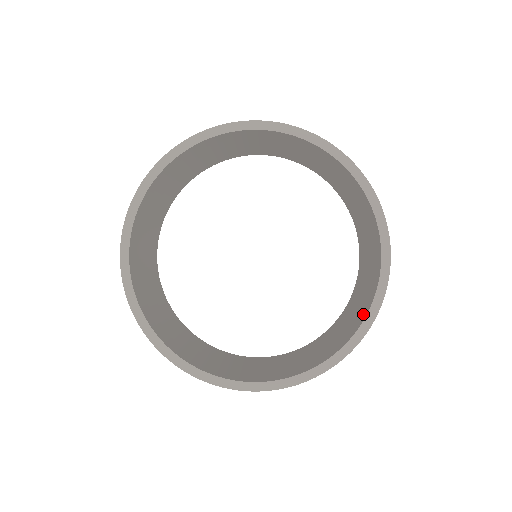
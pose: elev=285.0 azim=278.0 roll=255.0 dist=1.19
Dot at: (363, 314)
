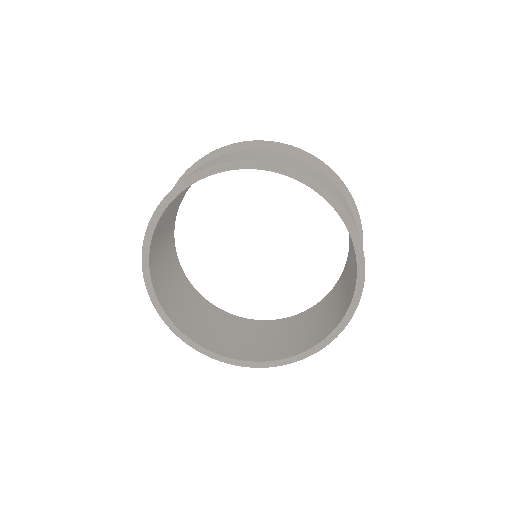
Dot at: (263, 356)
